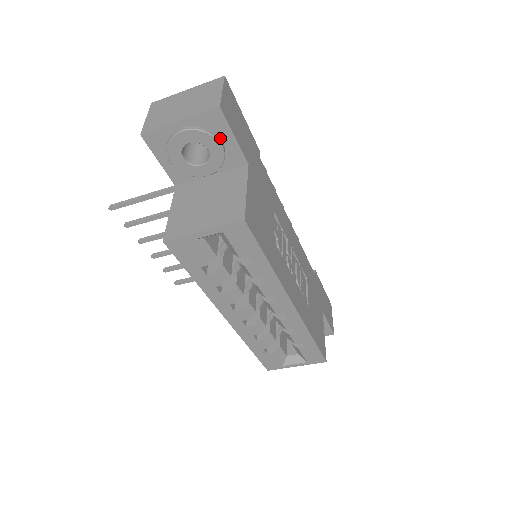
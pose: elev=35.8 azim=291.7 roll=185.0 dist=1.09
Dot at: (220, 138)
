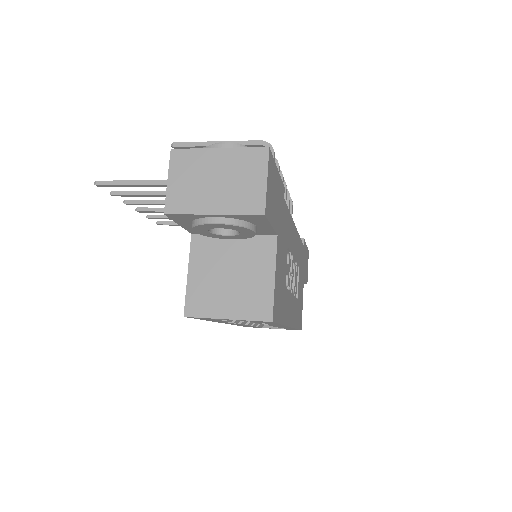
Dot at: (255, 224)
